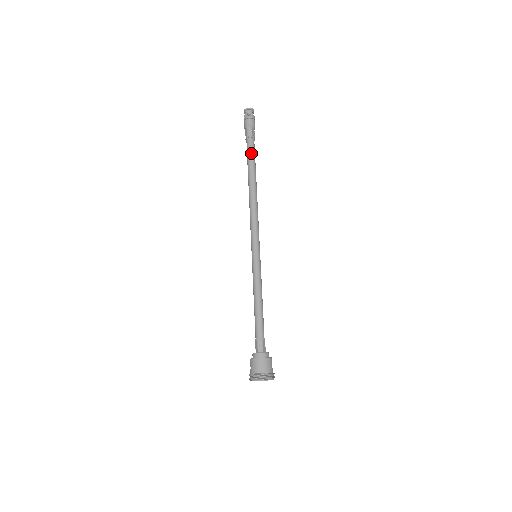
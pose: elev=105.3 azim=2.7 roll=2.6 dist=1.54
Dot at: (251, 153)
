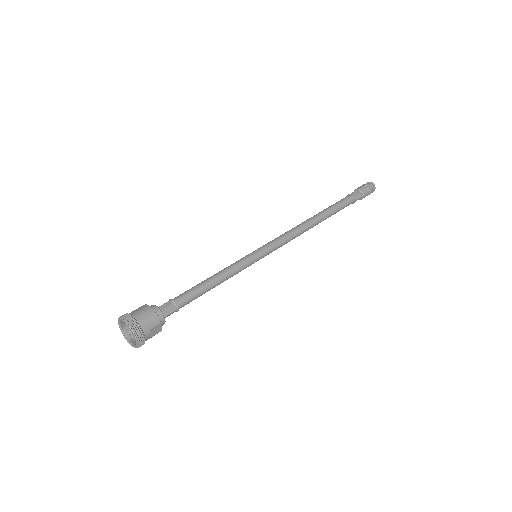
Dot at: (340, 202)
